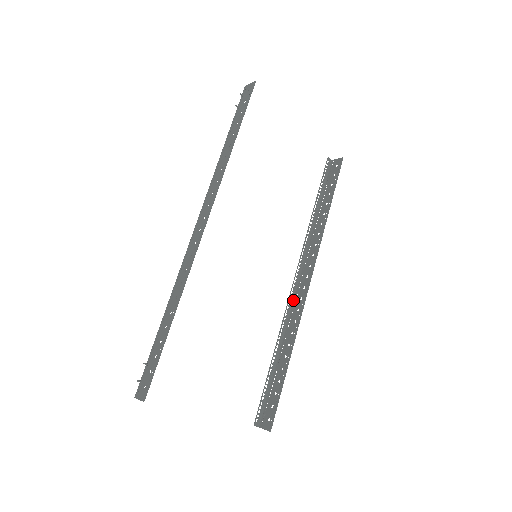
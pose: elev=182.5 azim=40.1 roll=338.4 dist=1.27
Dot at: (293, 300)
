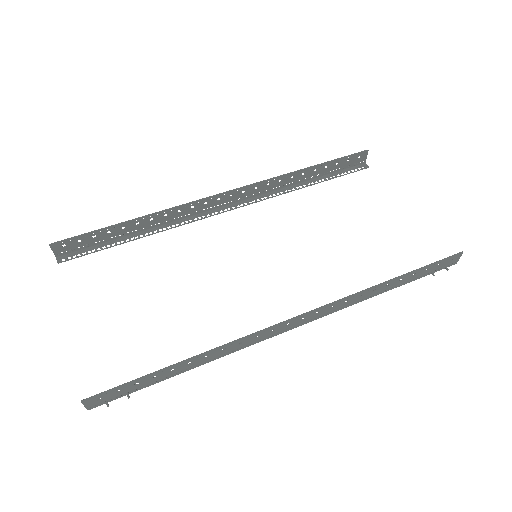
Dot at: (268, 337)
